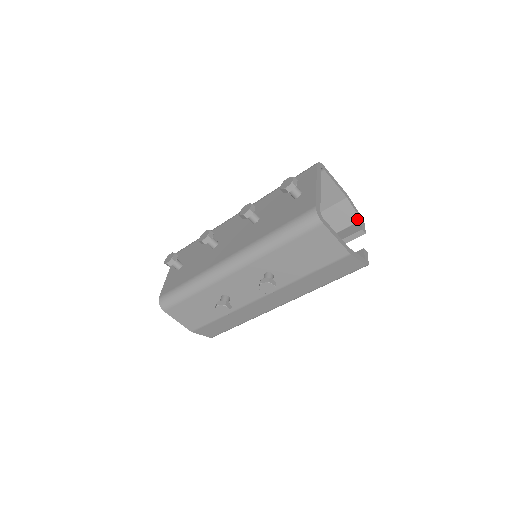
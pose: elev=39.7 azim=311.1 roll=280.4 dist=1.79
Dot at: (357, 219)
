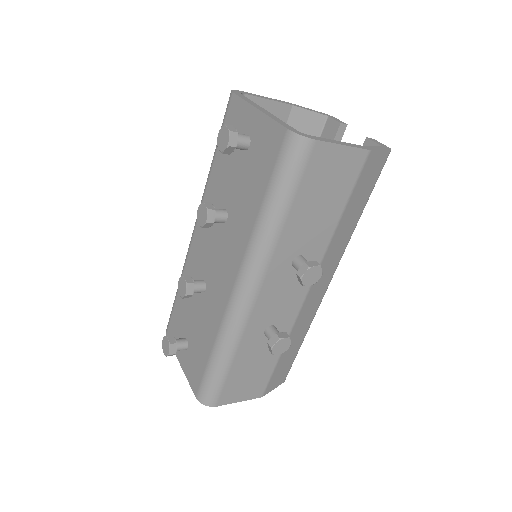
Dot at: (323, 119)
